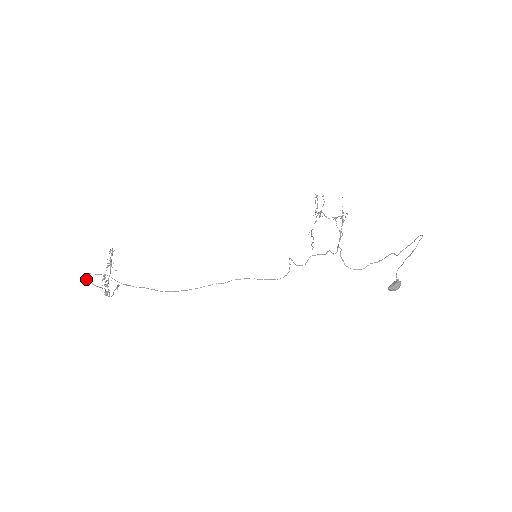
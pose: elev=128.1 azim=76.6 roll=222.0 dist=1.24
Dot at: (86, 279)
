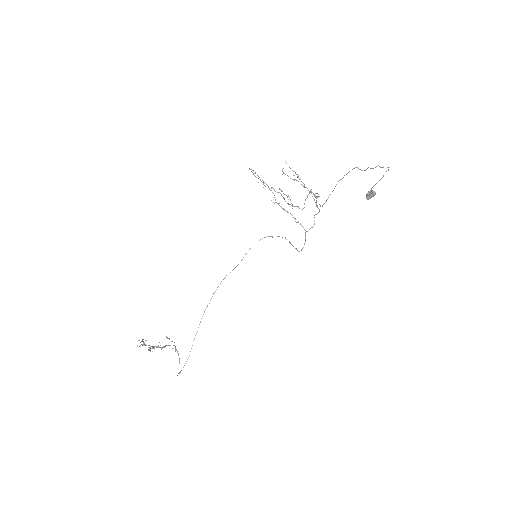
Dot at: occluded
